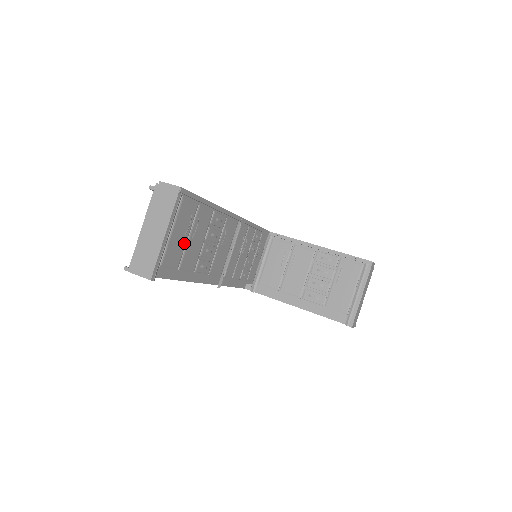
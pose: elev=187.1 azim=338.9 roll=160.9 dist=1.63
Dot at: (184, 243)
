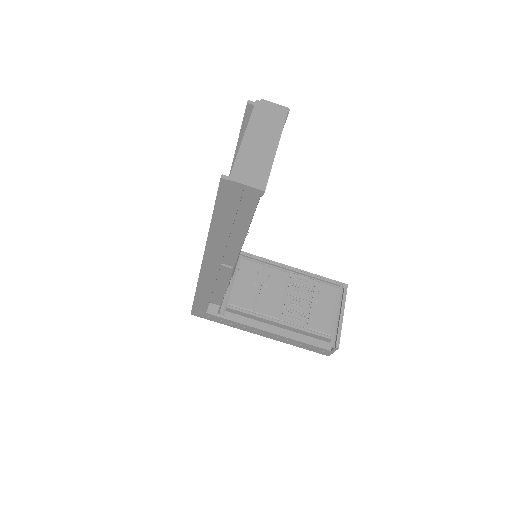
Dot at: occluded
